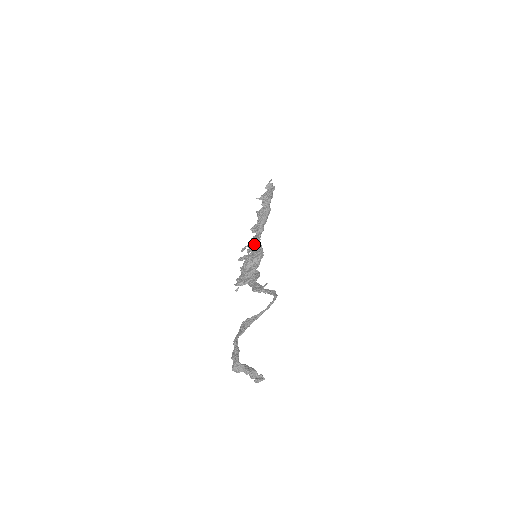
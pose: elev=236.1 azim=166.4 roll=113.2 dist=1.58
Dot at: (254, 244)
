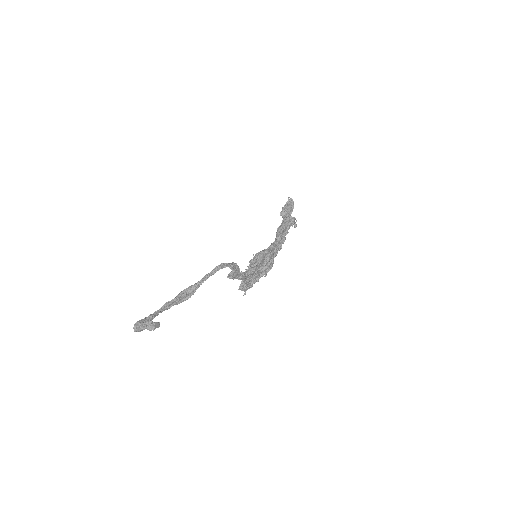
Dot at: occluded
